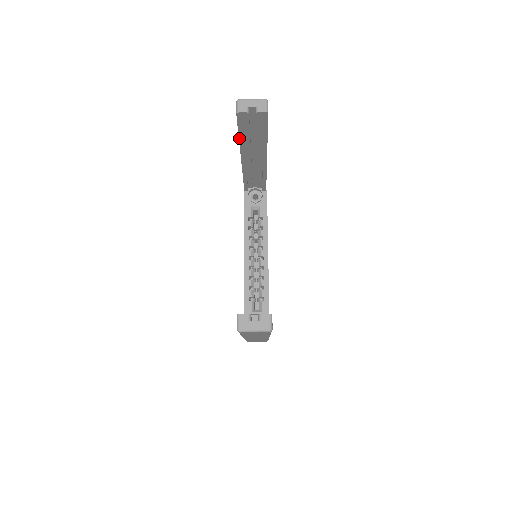
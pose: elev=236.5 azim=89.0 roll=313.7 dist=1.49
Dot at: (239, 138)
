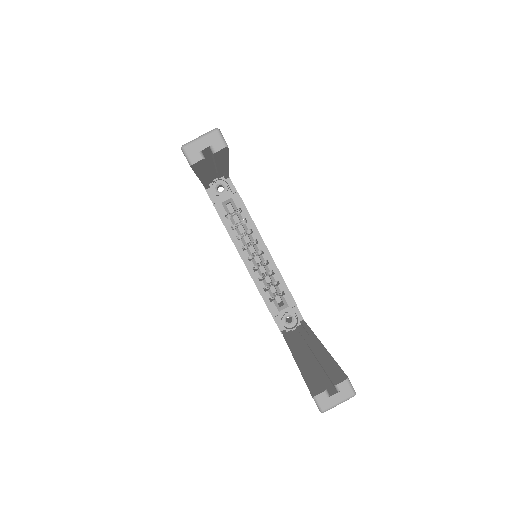
Dot at: (196, 174)
